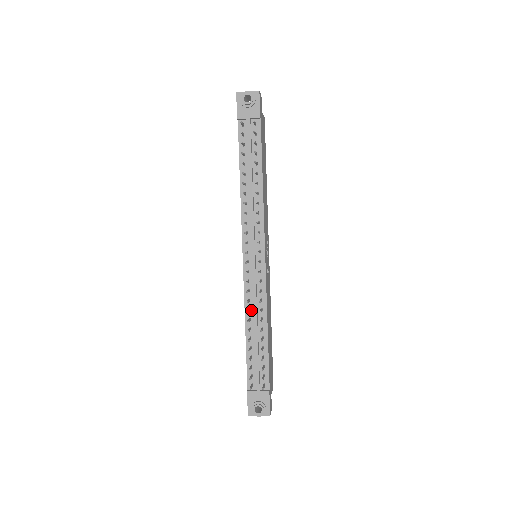
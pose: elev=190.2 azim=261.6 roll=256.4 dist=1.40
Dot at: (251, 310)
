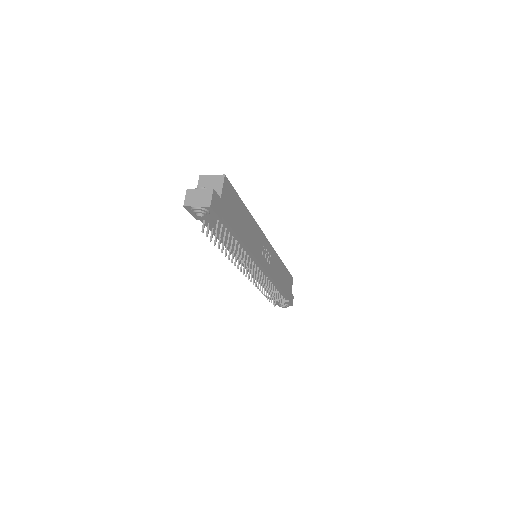
Dot at: (262, 282)
